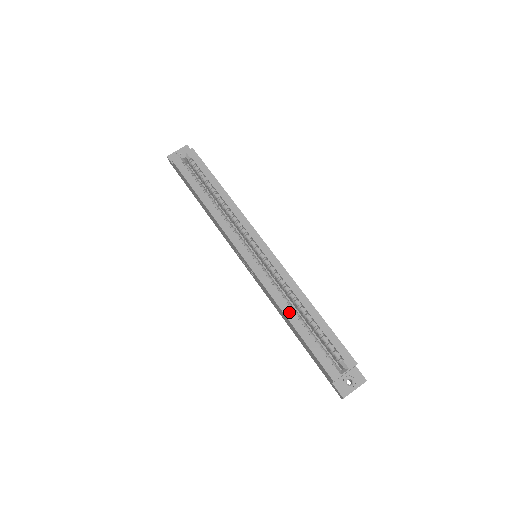
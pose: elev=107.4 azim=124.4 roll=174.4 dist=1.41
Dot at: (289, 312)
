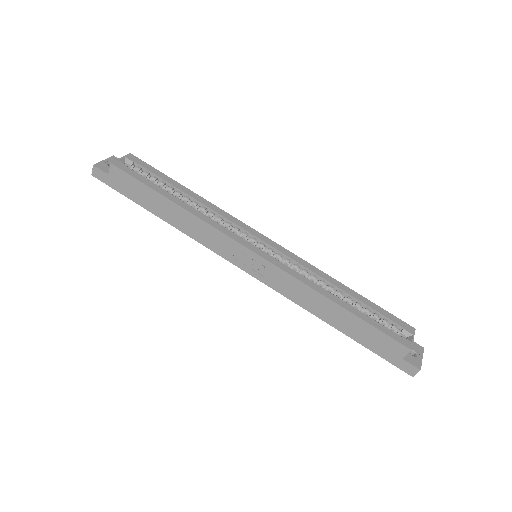
Dot at: (331, 296)
